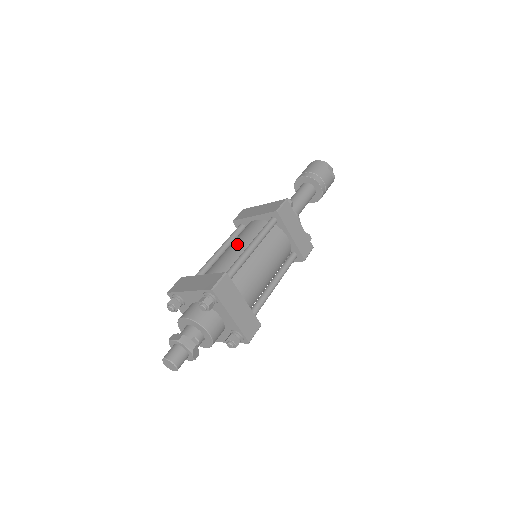
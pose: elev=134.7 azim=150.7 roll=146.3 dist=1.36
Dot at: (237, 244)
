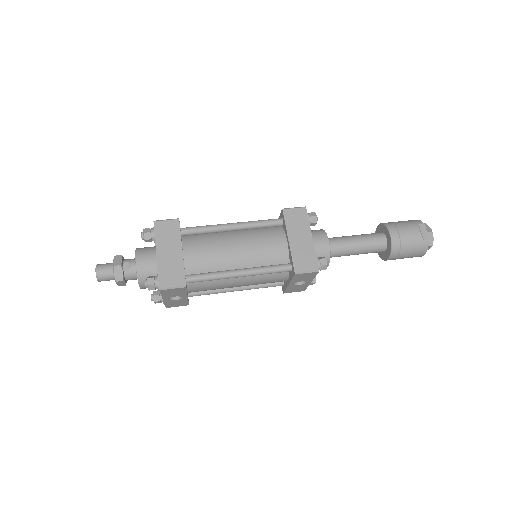
Dot at: occluded
